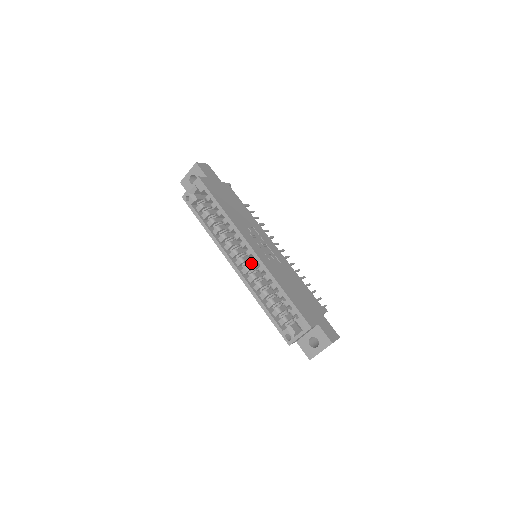
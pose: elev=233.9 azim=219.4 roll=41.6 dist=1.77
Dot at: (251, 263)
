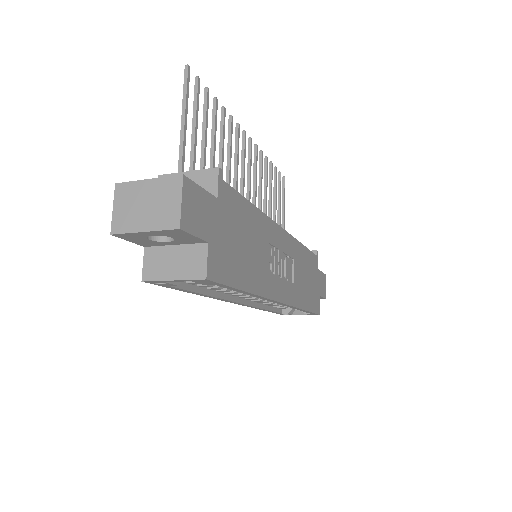
Dot at: occluded
